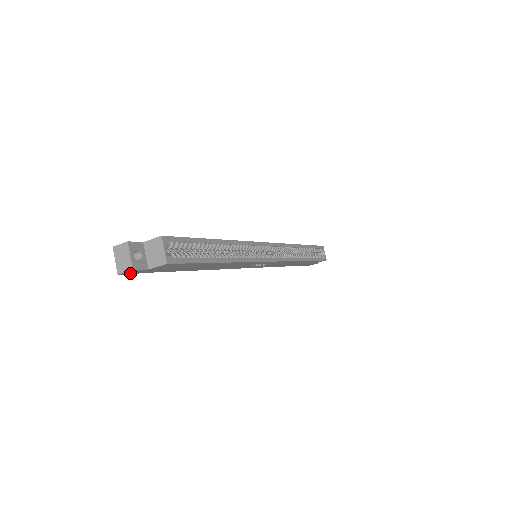
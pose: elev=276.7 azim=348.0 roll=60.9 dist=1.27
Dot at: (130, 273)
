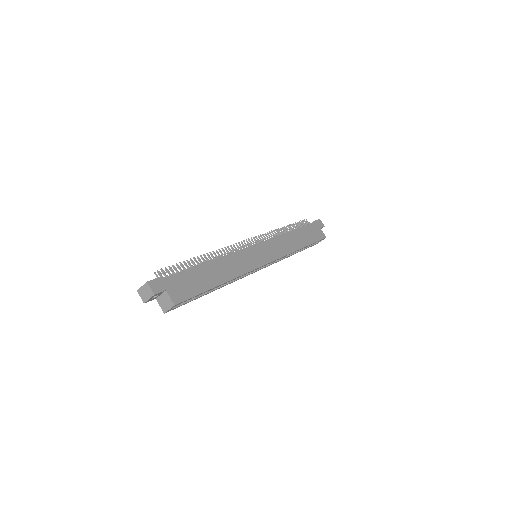
Dot at: occluded
